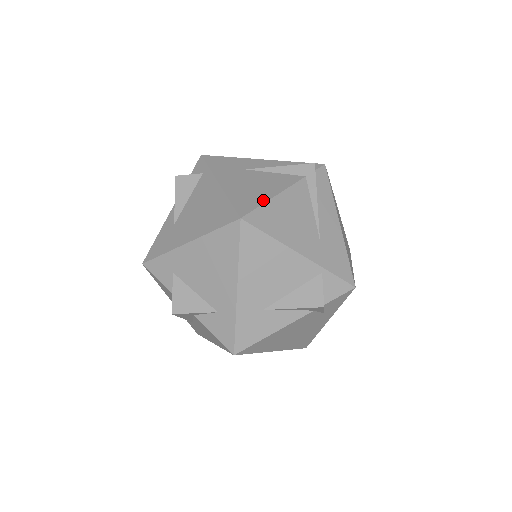
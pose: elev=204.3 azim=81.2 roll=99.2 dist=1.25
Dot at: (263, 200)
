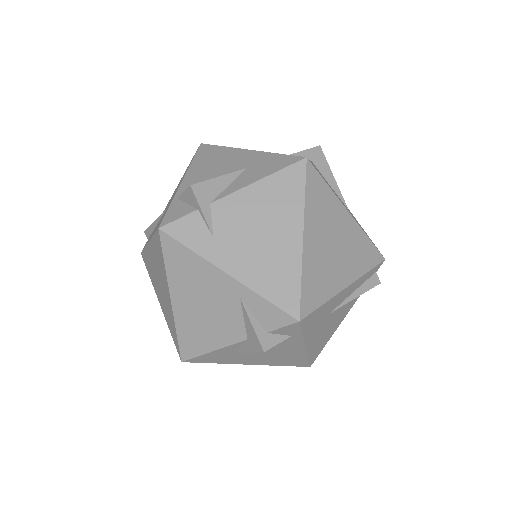
Dot at: (328, 340)
